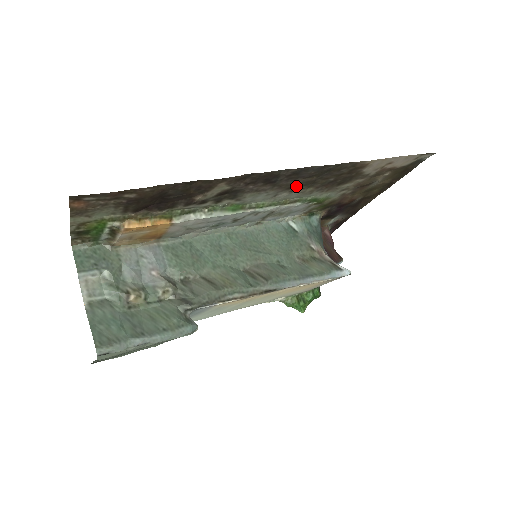
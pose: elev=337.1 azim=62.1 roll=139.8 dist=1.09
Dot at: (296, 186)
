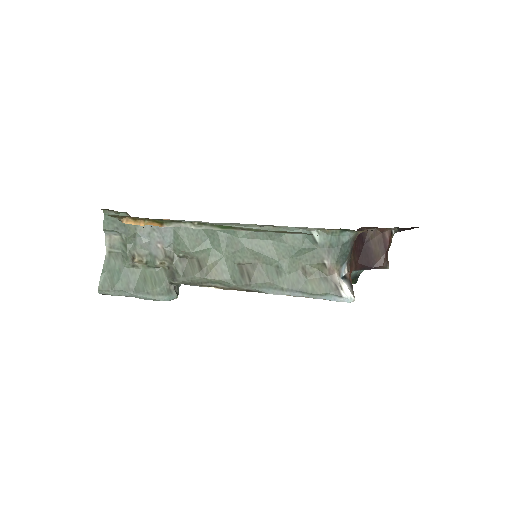
Dot at: occluded
